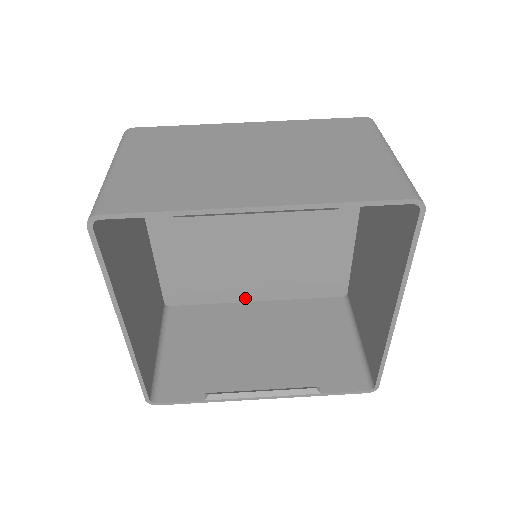
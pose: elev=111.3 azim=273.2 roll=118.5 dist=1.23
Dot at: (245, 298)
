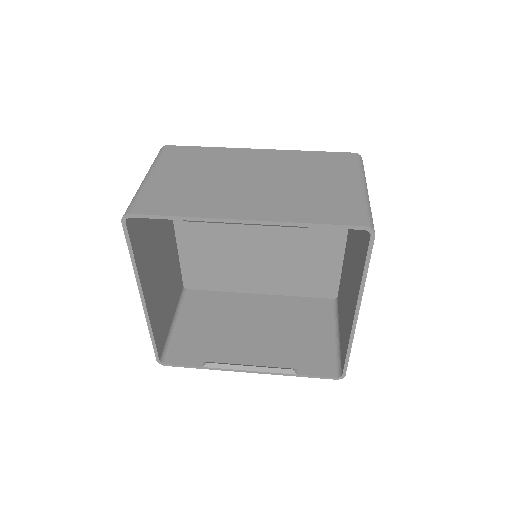
Dot at: (250, 290)
